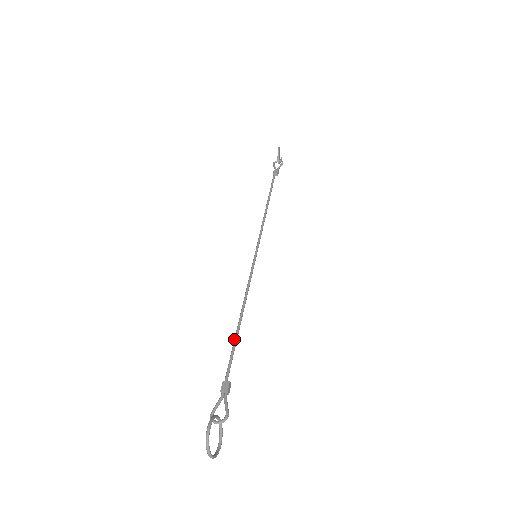
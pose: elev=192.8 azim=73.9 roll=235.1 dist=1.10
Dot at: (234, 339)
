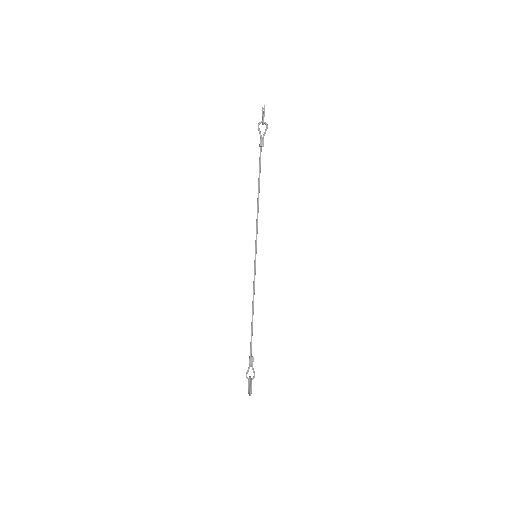
Dot at: (251, 329)
